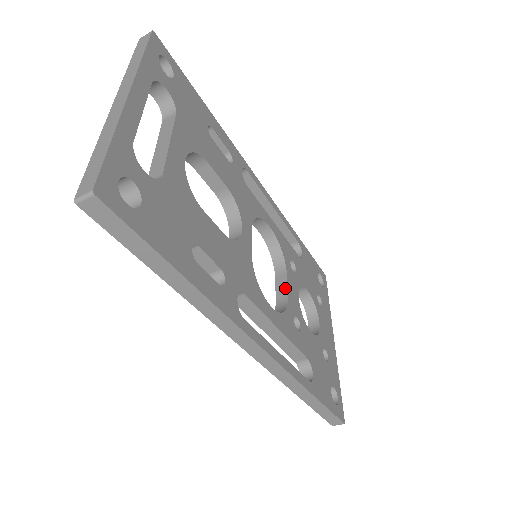
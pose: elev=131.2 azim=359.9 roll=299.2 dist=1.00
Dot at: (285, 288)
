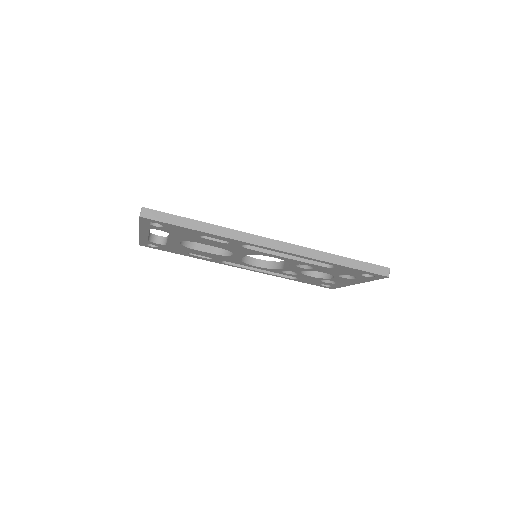
Dot at: occluded
